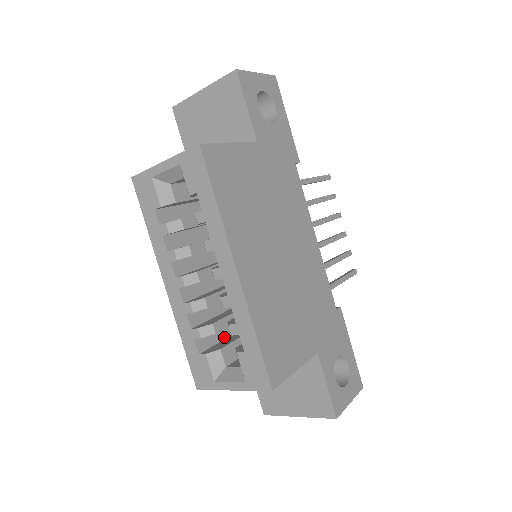
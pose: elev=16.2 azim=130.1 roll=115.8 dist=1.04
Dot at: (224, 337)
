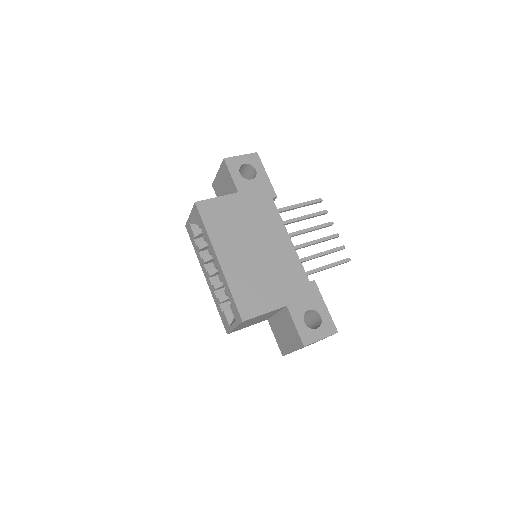
Dot at: occluded
